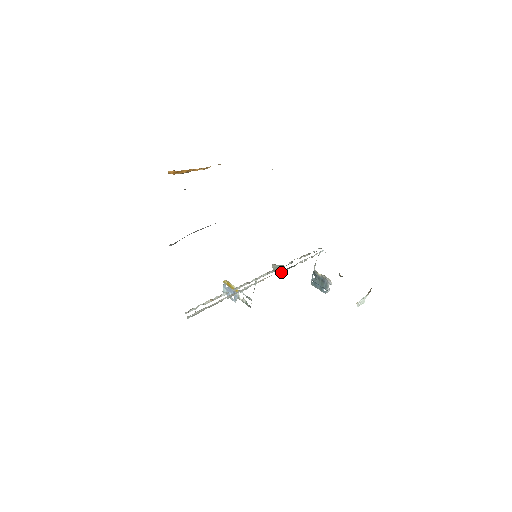
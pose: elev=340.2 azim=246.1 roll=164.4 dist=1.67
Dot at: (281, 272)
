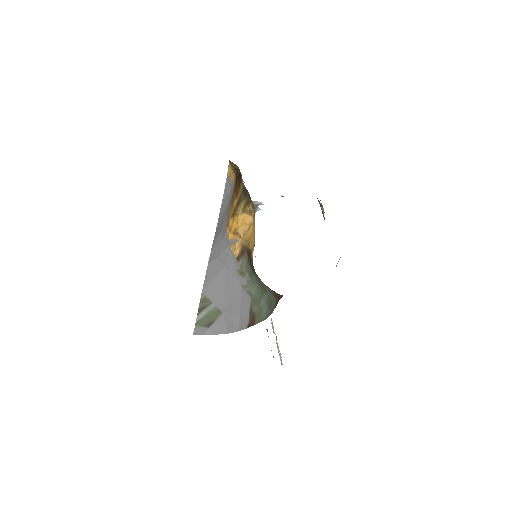
Dot at: occluded
